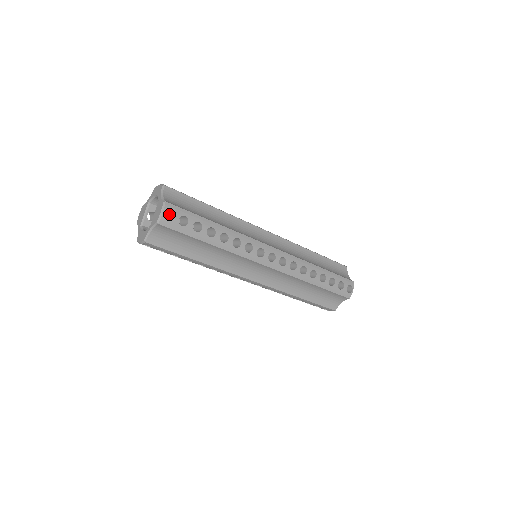
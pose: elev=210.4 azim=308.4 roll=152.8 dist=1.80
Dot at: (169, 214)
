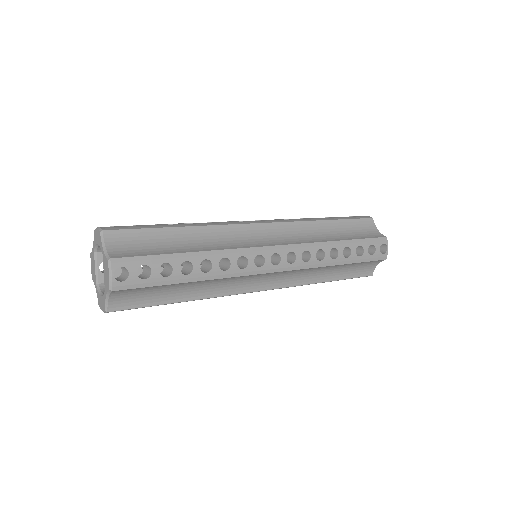
Dot at: (123, 268)
